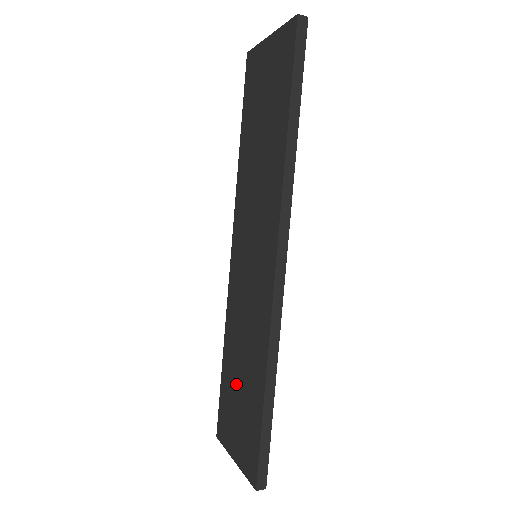
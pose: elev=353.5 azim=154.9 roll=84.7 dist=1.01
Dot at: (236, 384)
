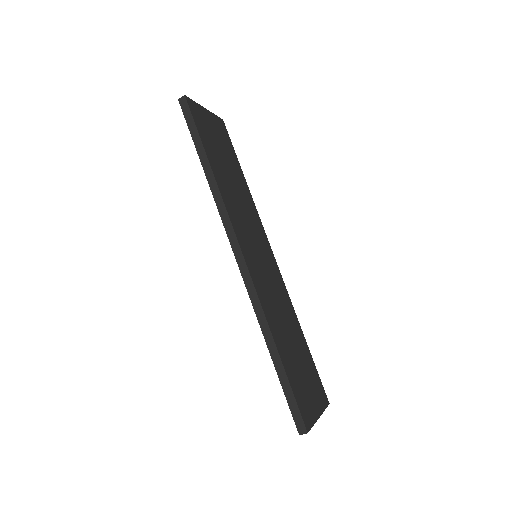
Dot at: occluded
